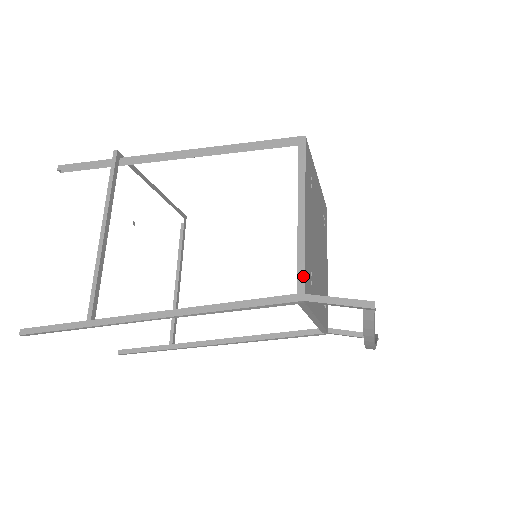
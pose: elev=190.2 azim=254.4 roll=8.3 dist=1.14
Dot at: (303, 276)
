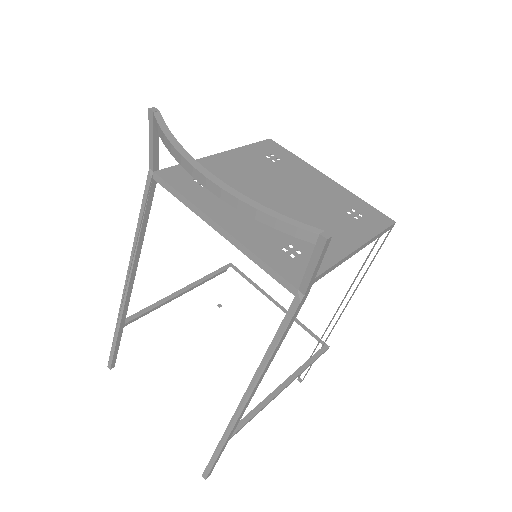
Dot at: (173, 167)
